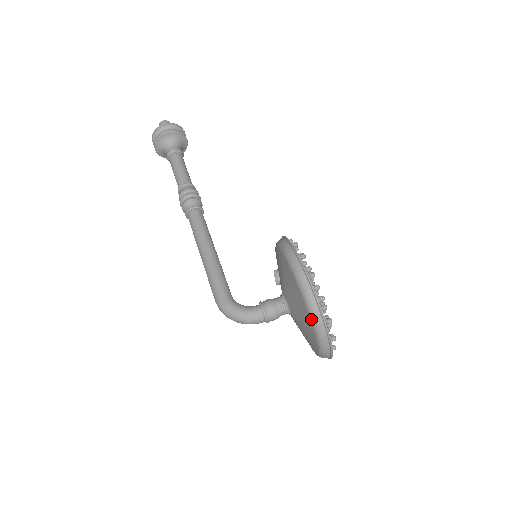
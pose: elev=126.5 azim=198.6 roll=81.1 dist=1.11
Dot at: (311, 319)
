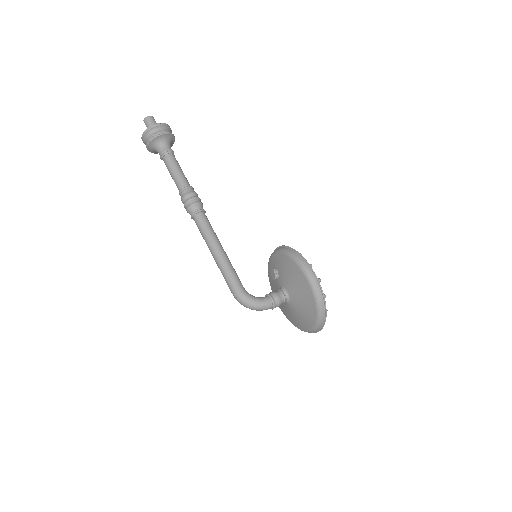
Dot at: (317, 310)
